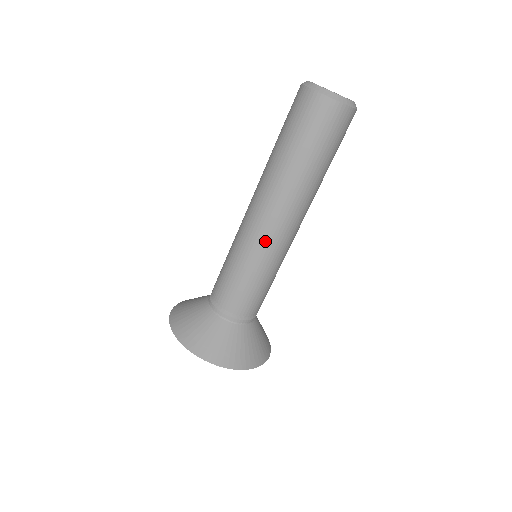
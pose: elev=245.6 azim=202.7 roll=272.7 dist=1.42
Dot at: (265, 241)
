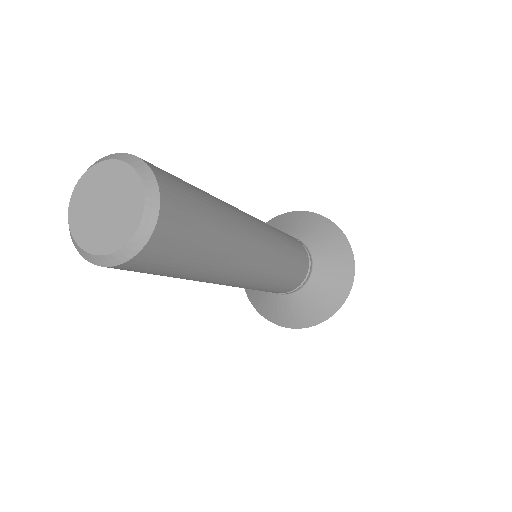
Dot at: occluded
